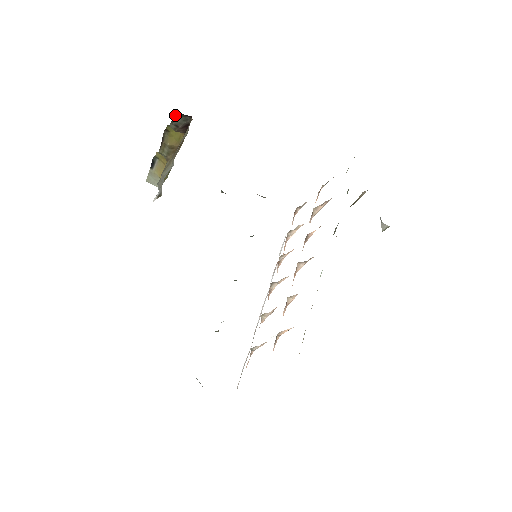
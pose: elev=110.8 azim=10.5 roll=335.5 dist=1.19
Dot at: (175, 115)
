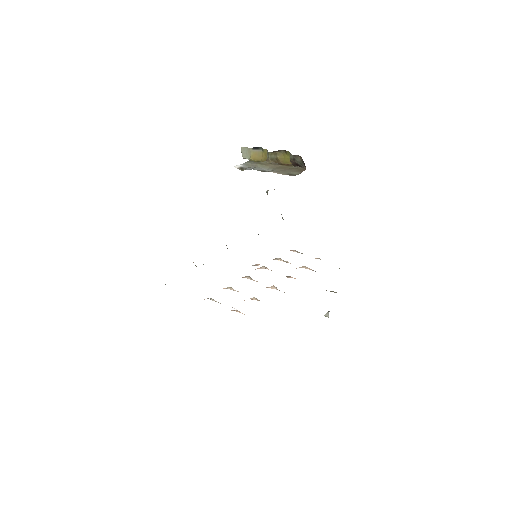
Dot at: (300, 156)
